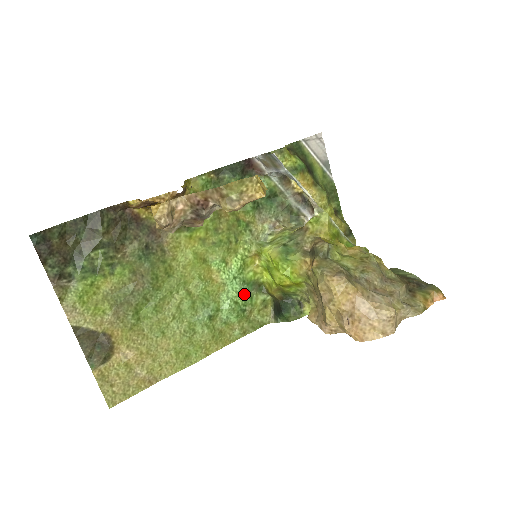
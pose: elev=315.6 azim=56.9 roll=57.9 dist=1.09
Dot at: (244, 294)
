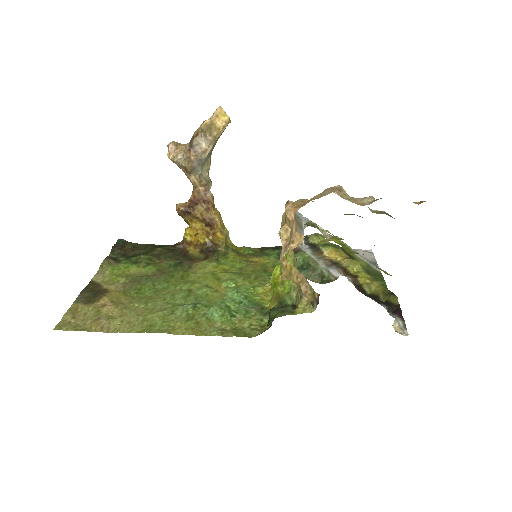
Dot at: (241, 305)
